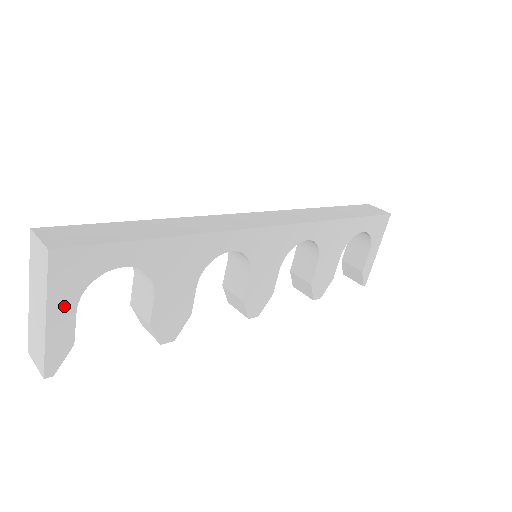
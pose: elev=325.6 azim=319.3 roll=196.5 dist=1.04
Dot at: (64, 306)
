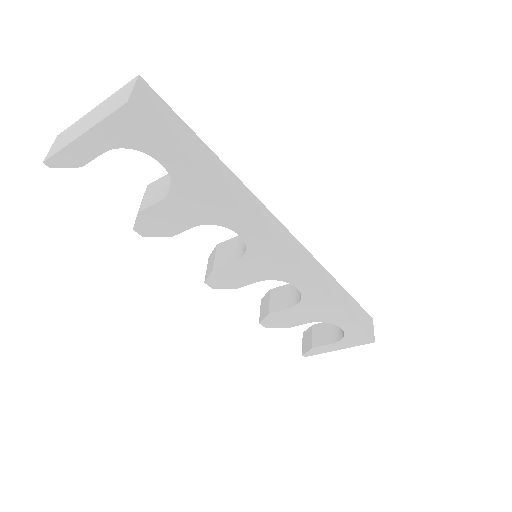
Dot at: (100, 141)
